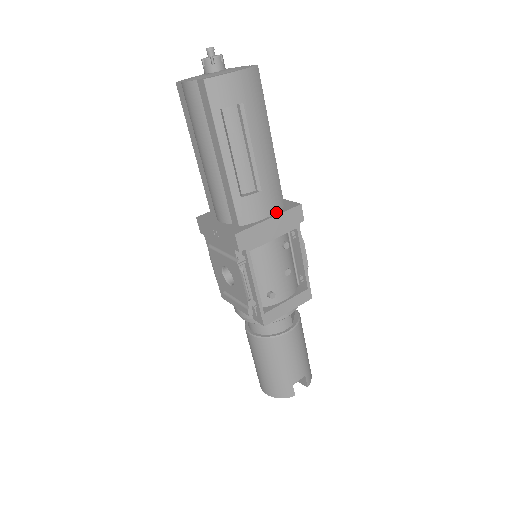
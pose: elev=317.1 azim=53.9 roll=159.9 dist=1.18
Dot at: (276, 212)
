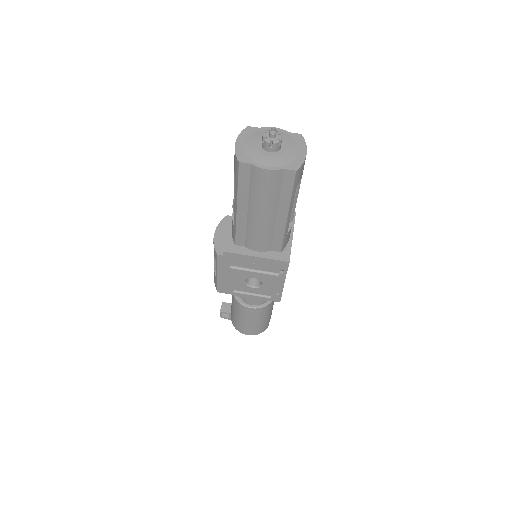
Dot at: occluded
